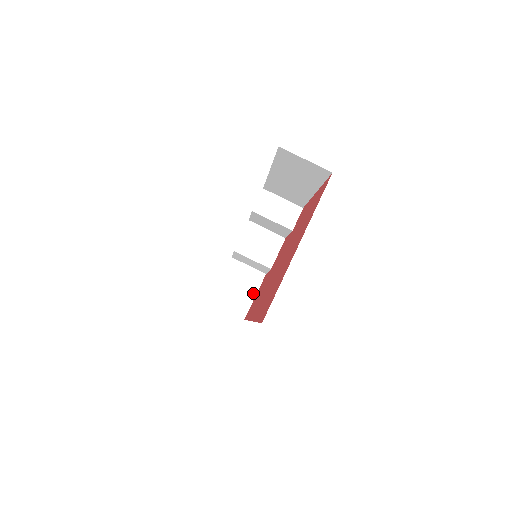
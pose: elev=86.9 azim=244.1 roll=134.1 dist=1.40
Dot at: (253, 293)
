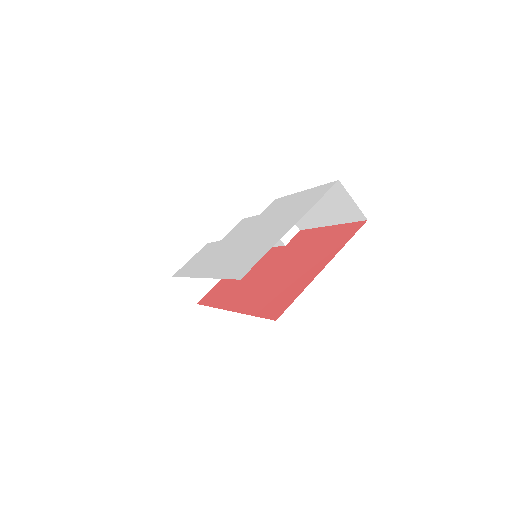
Dot at: (213, 283)
